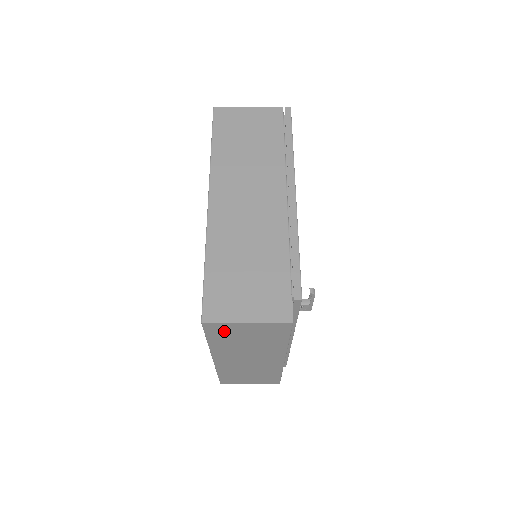
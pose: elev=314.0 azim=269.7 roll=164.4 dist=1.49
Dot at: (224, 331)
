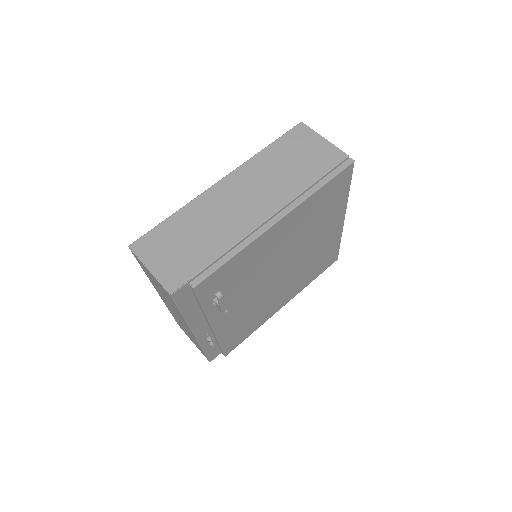
Dot at: occluded
